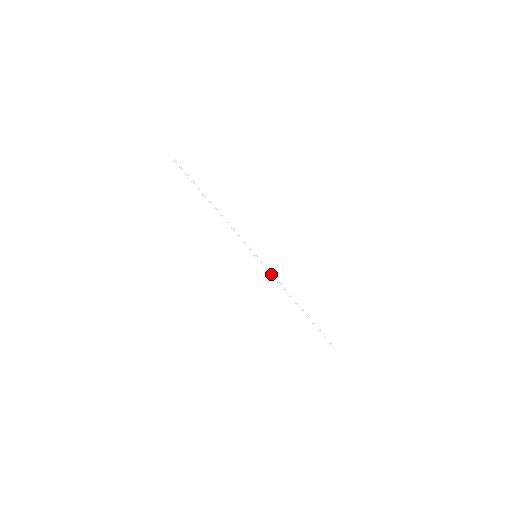
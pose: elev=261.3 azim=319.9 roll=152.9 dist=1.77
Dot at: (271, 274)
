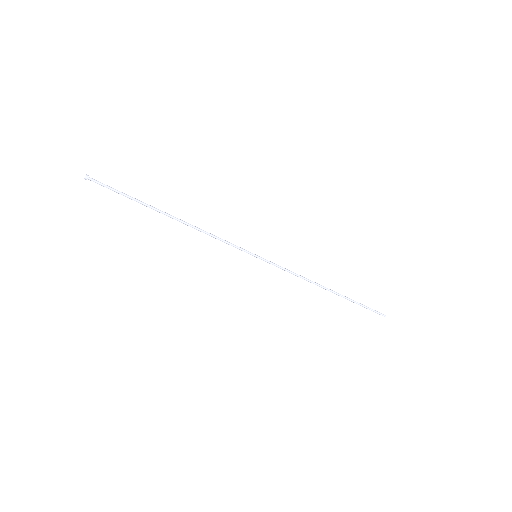
Dot at: occluded
